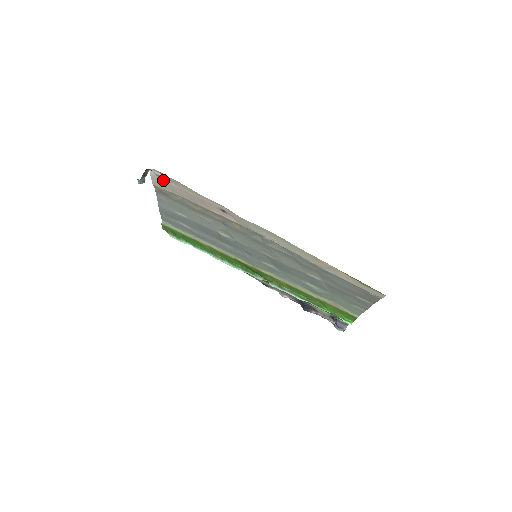
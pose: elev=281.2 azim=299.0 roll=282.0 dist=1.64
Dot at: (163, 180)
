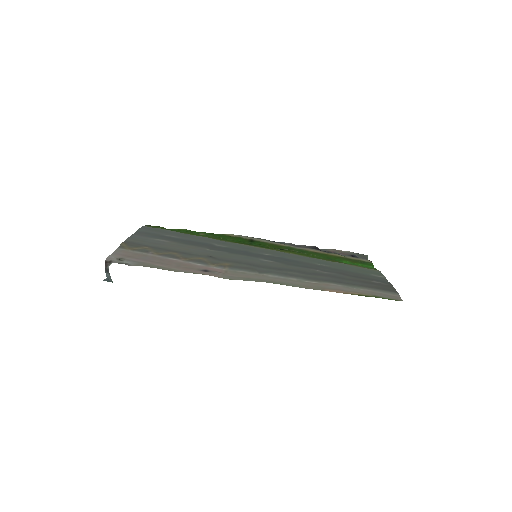
Dot at: (127, 258)
